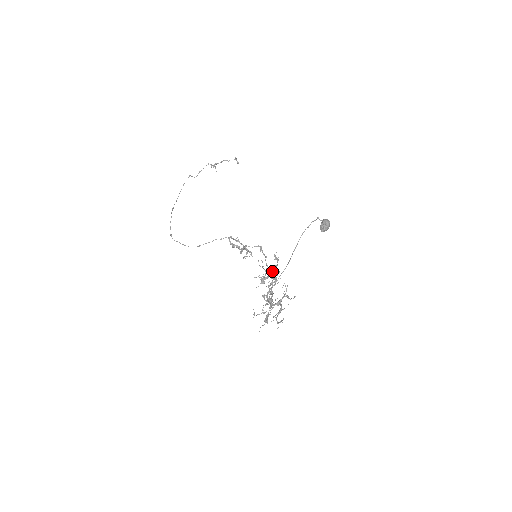
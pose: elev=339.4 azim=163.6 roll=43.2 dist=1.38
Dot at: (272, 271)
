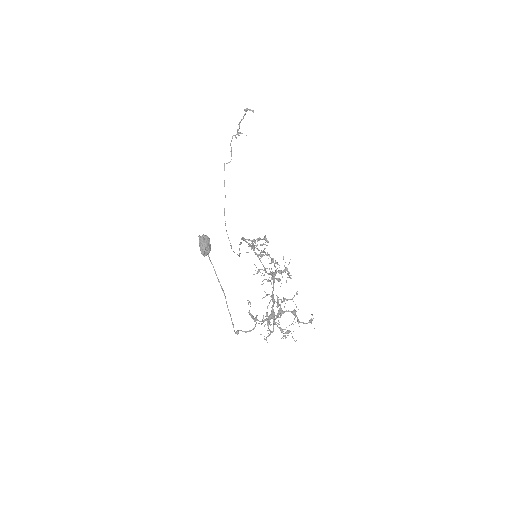
Dot at: (274, 266)
